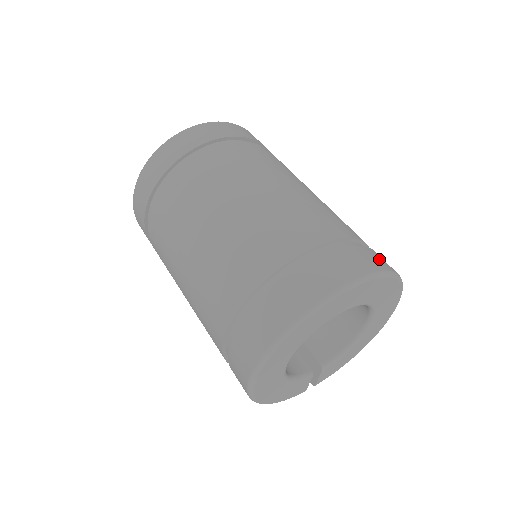
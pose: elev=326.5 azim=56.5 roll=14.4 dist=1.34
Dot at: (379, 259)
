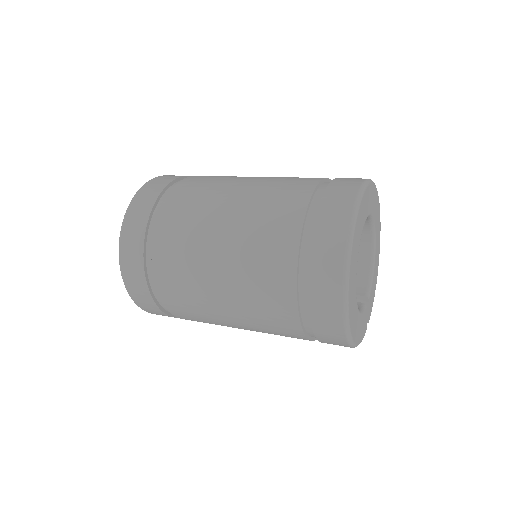
Dot at: occluded
